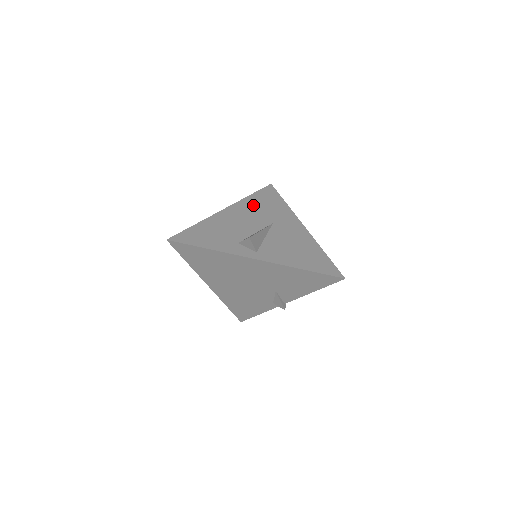
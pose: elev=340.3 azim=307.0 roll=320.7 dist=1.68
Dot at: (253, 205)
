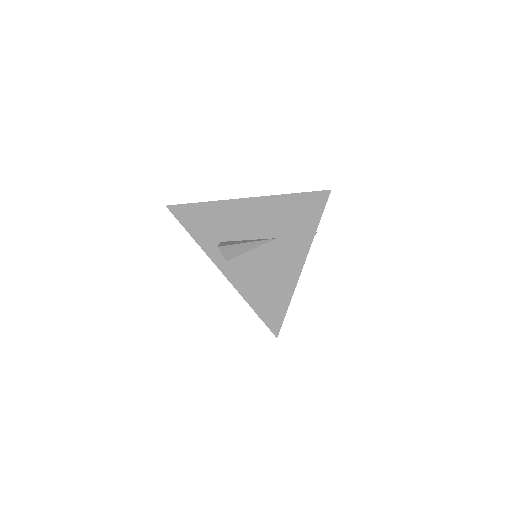
Dot at: (281, 207)
